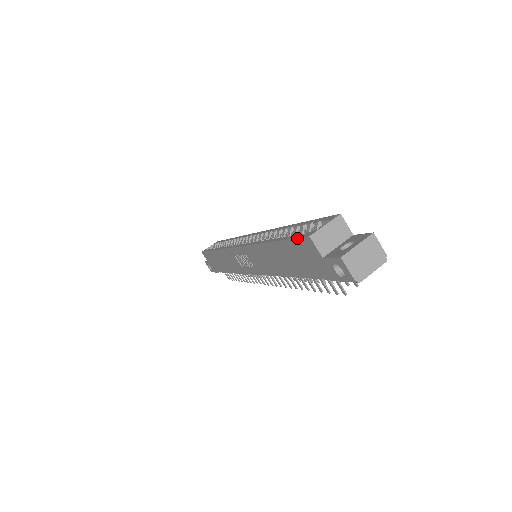
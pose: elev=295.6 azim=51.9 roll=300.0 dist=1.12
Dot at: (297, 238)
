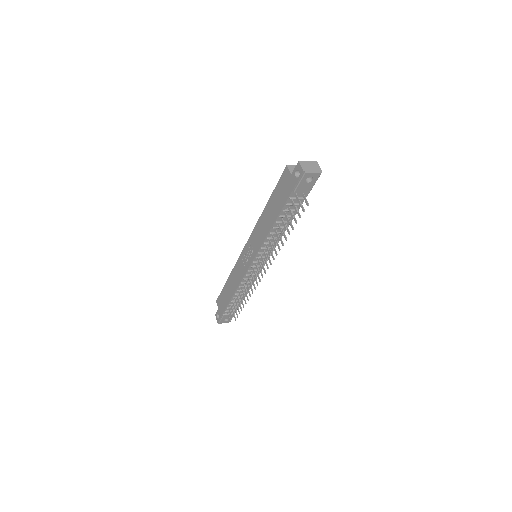
Dot at: (281, 176)
